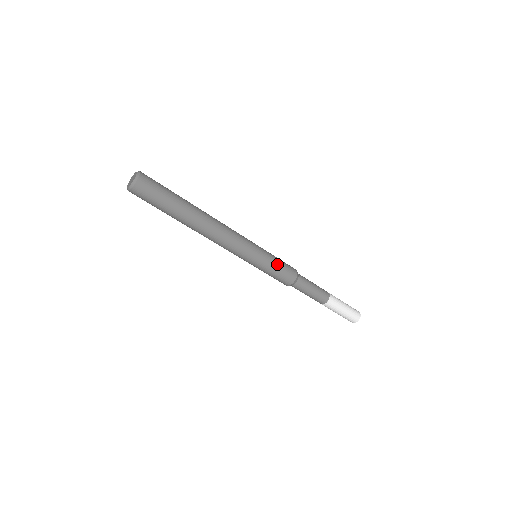
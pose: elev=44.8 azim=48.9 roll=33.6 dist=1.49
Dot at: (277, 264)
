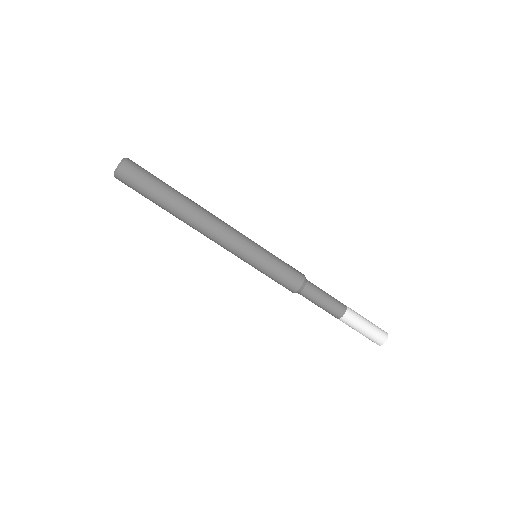
Dot at: (278, 267)
